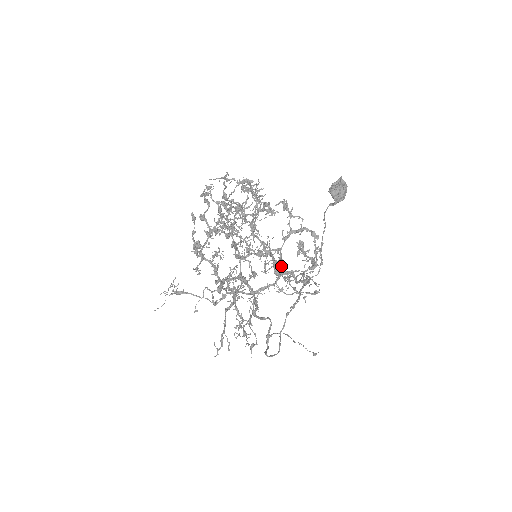
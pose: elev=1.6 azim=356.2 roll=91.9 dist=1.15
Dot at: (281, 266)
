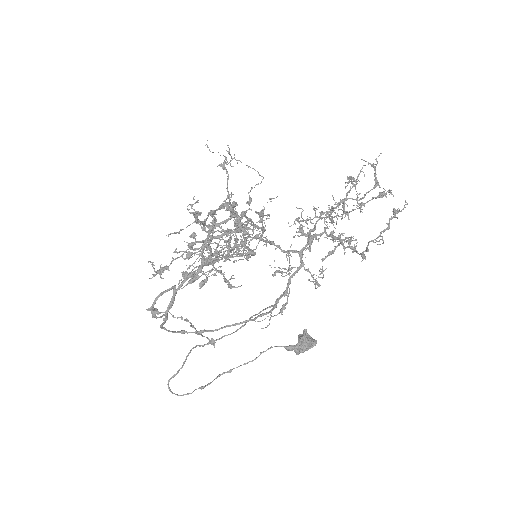
Dot at: occluded
